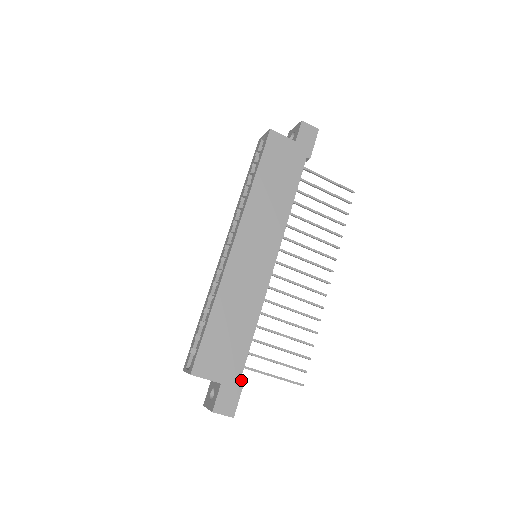
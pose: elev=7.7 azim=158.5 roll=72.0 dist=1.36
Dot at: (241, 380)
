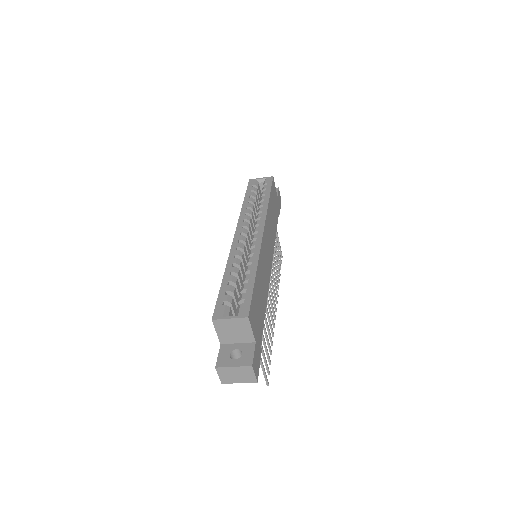
Dot at: (261, 349)
